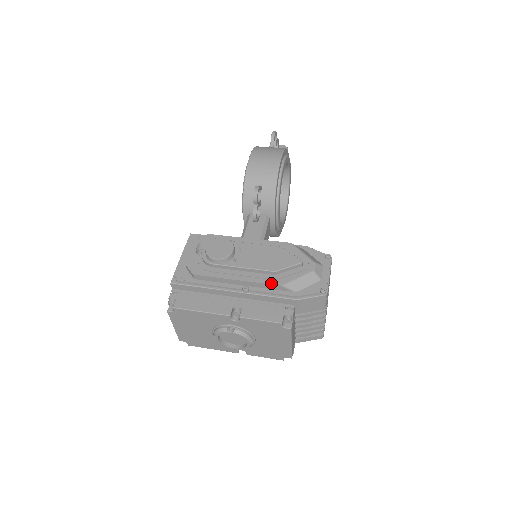
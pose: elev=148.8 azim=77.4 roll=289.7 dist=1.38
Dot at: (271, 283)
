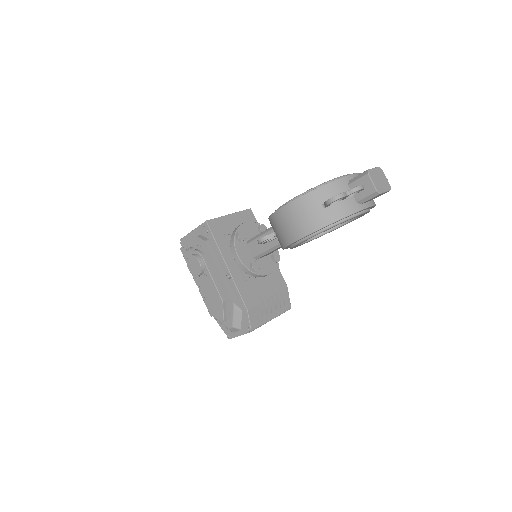
Dot at: (207, 307)
